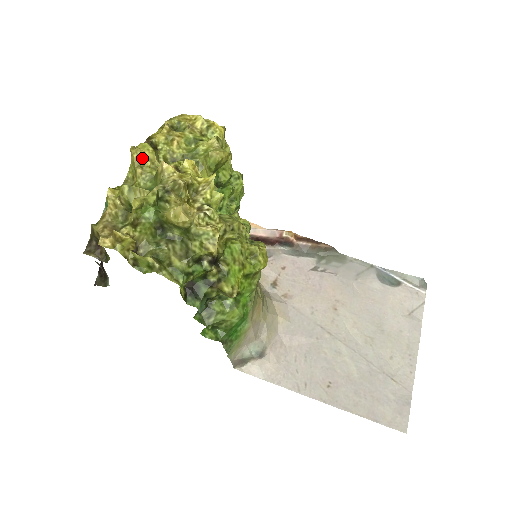
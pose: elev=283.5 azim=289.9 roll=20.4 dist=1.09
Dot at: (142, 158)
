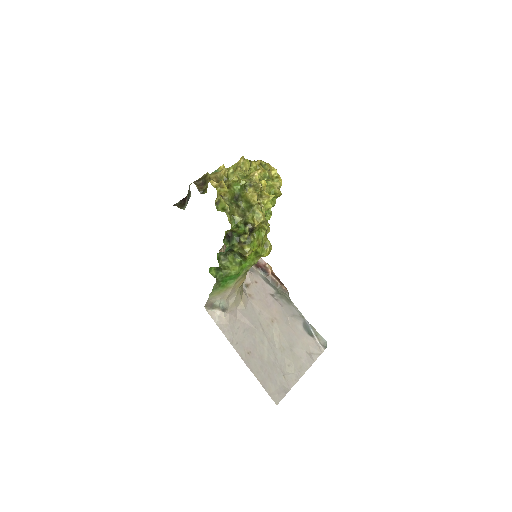
Dot at: (244, 165)
